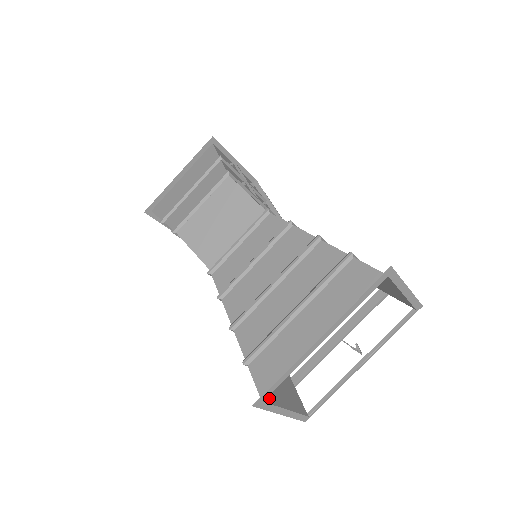
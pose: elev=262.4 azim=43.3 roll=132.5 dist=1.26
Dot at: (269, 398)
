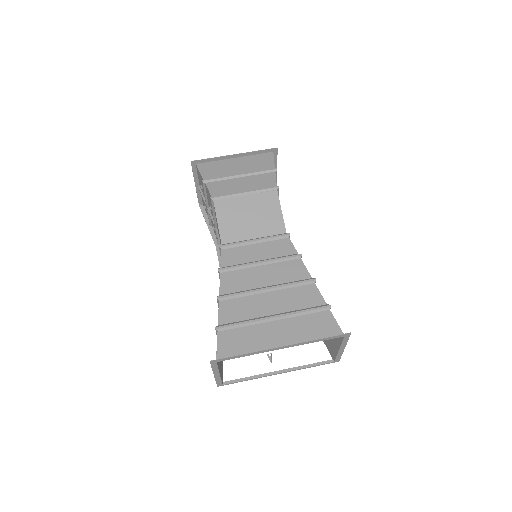
Dot at: occluded
